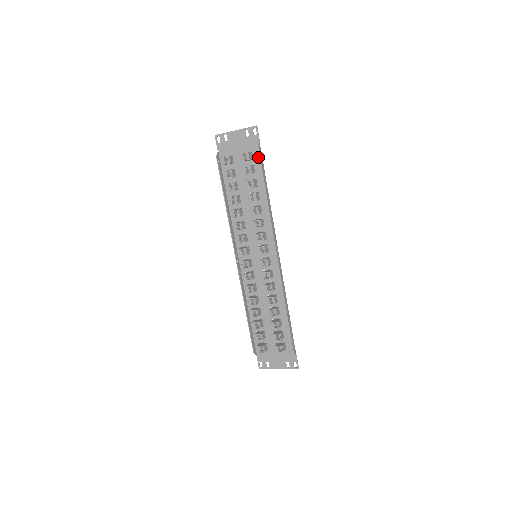
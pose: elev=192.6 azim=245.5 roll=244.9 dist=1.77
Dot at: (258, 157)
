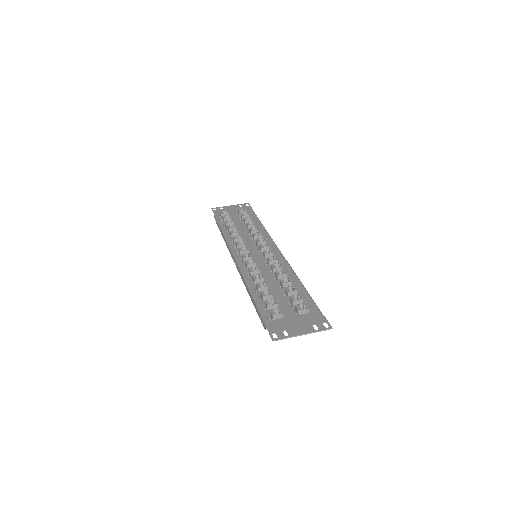
Dot at: (313, 308)
